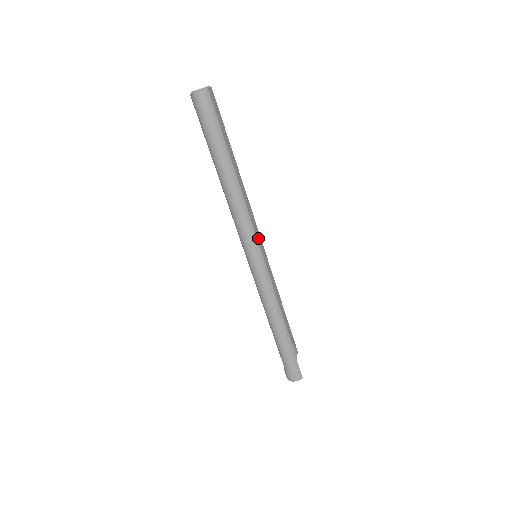
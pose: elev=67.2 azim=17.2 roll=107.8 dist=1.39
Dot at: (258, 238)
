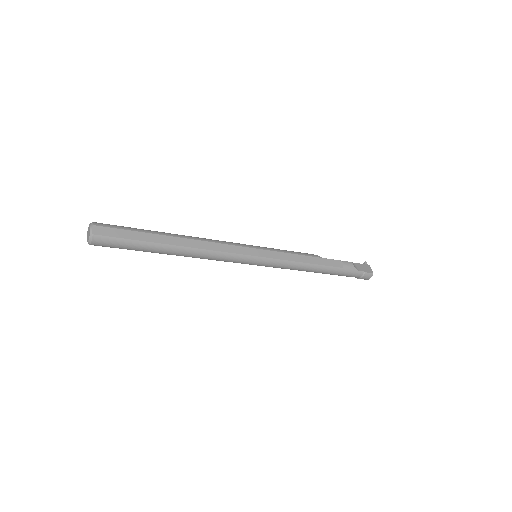
Dot at: (244, 252)
